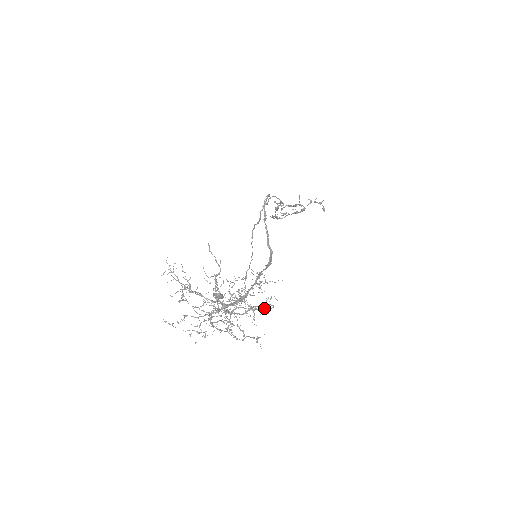
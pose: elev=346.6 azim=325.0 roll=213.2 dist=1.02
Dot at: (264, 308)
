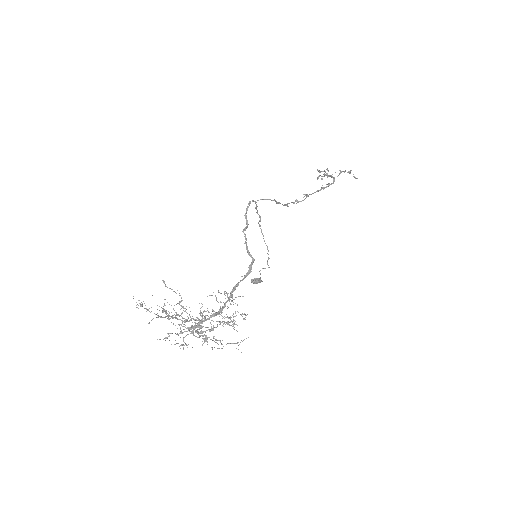
Dot at: (232, 321)
